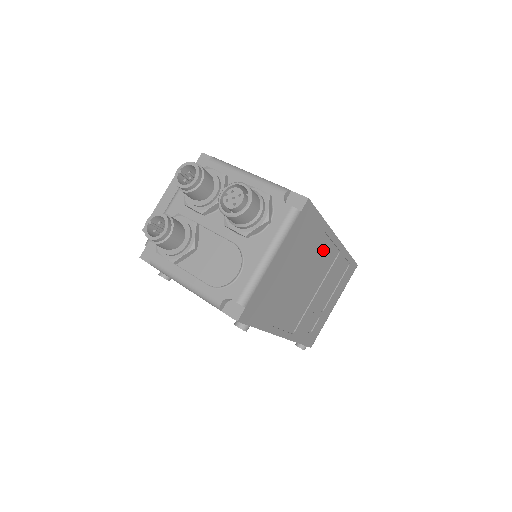
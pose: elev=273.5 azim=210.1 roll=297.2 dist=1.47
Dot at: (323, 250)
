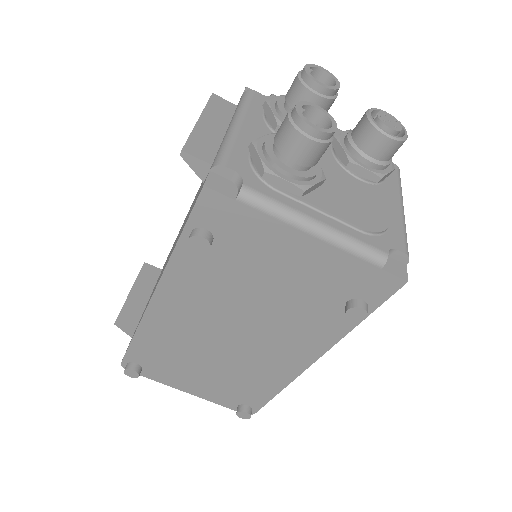
Dot at: occluded
